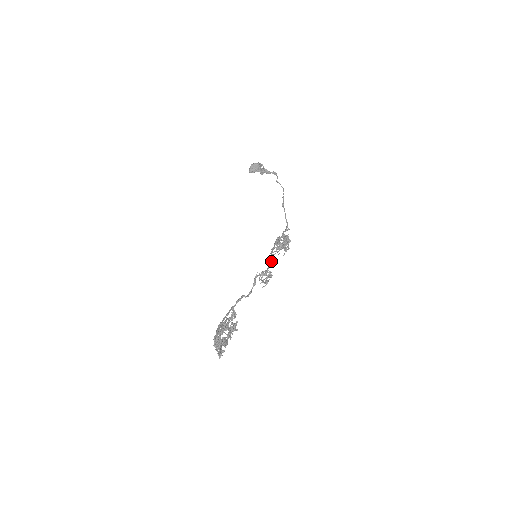
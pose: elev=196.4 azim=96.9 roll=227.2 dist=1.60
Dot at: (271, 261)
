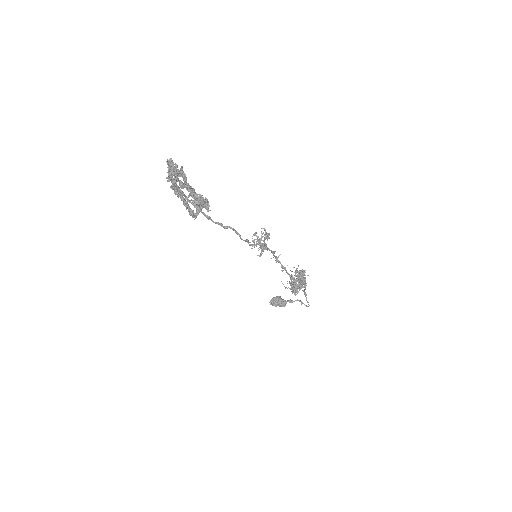
Dot at: (273, 251)
